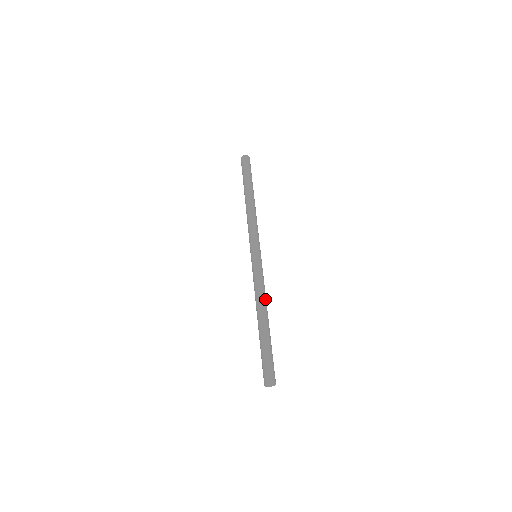
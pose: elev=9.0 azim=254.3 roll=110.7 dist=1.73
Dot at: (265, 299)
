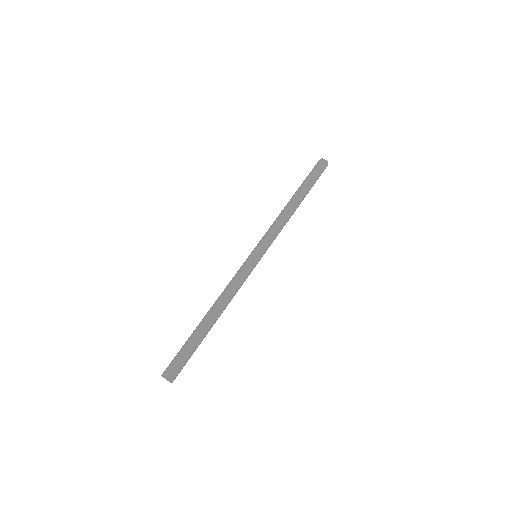
Dot at: occluded
